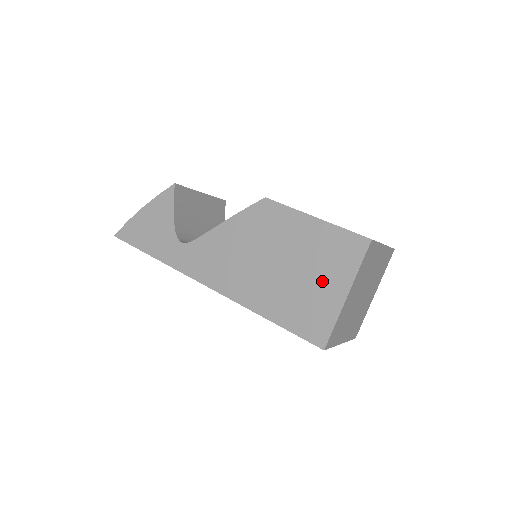
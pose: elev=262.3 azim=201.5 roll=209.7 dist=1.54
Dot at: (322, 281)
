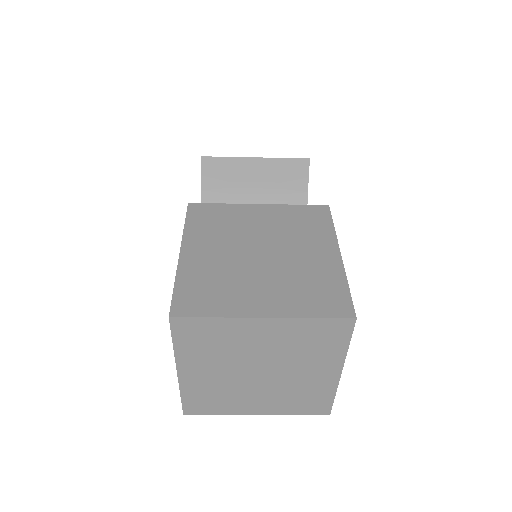
Dot at: occluded
